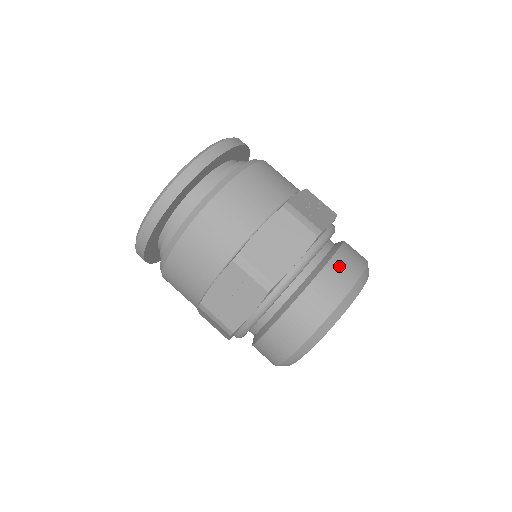
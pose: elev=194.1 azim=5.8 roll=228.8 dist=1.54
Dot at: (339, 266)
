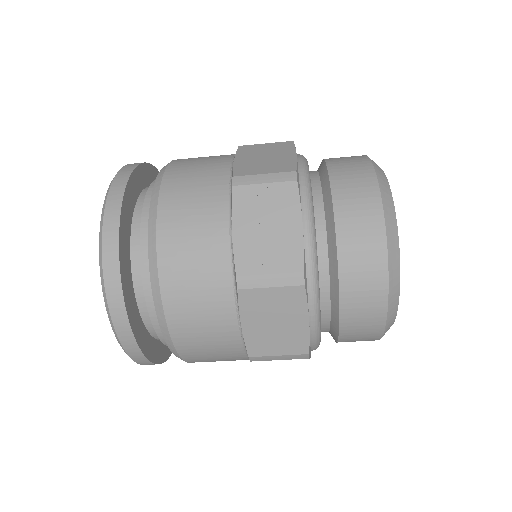
Dot at: occluded
